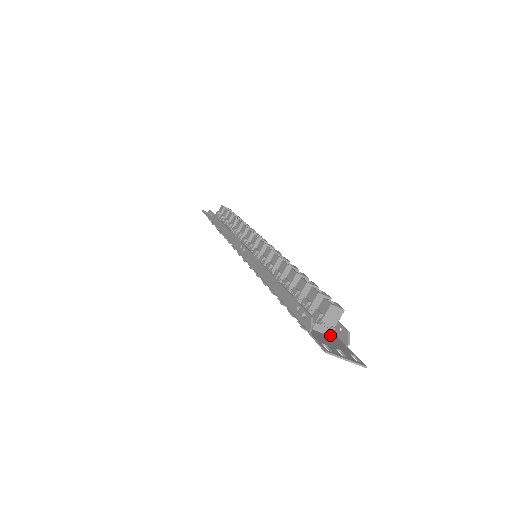
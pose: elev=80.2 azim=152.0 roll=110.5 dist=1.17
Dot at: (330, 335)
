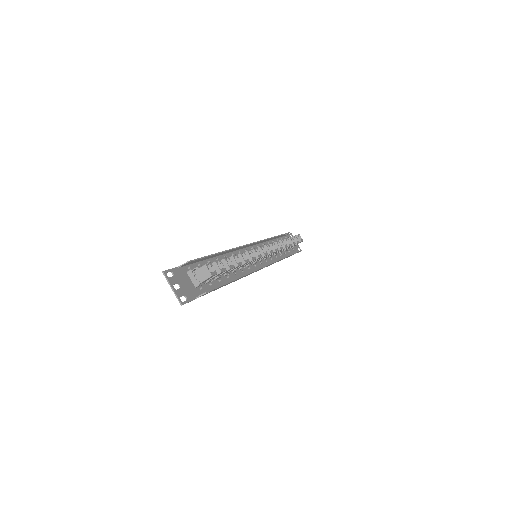
Dot at: (195, 286)
